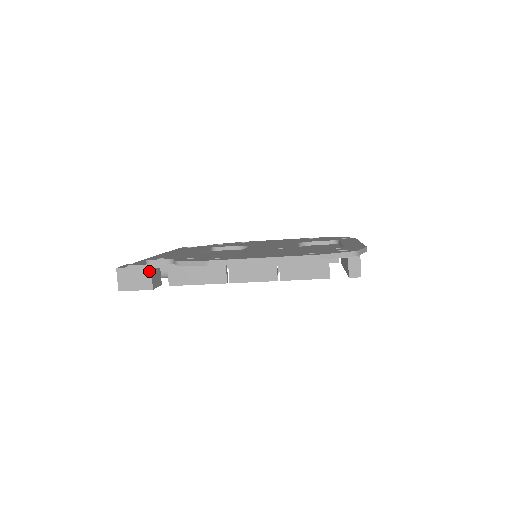
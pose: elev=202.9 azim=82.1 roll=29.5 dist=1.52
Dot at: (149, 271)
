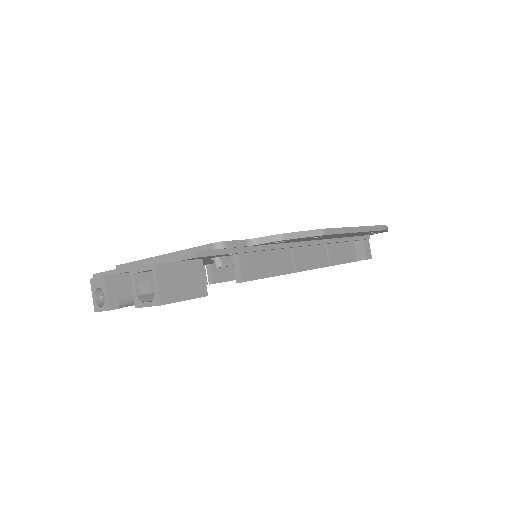
Dot at: (201, 266)
